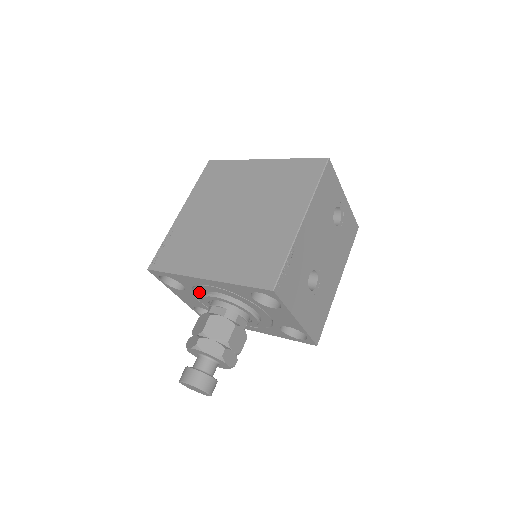
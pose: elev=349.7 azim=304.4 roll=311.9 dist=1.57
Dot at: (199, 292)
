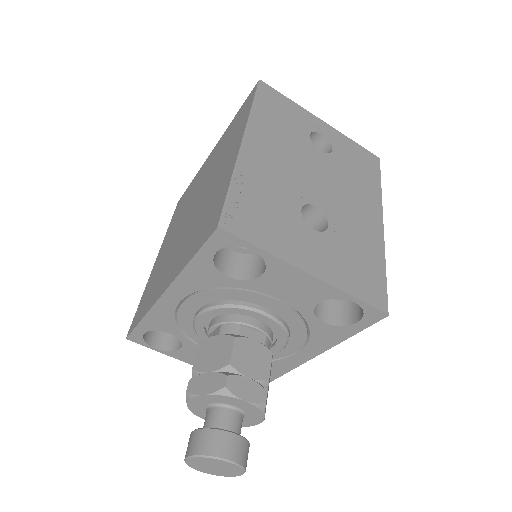
Dot at: (192, 331)
